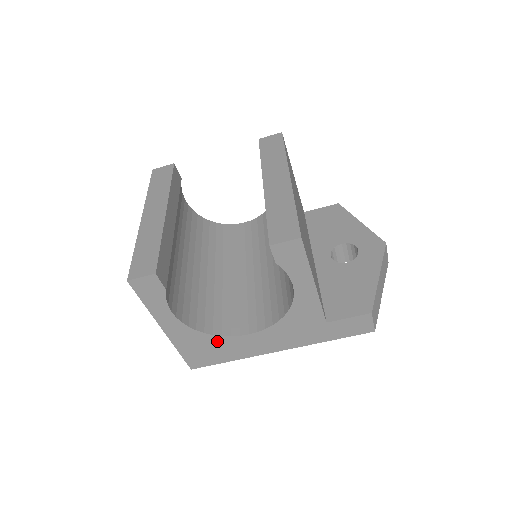
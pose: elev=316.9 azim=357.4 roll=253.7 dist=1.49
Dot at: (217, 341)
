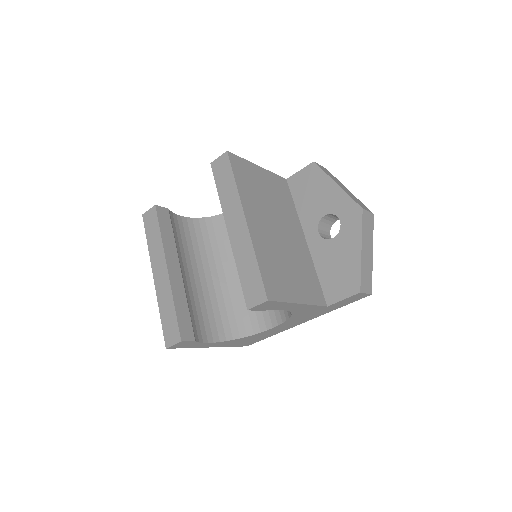
Dot at: (253, 336)
